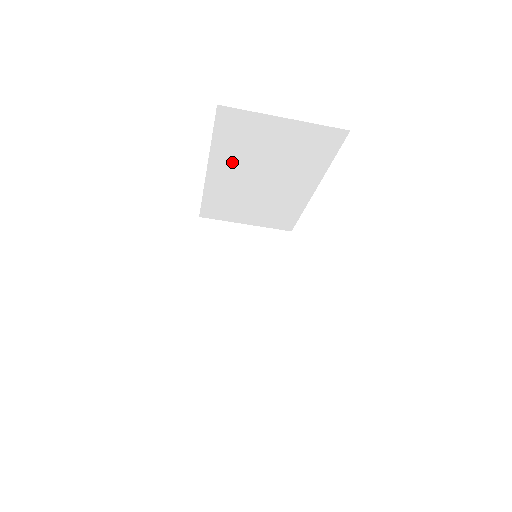
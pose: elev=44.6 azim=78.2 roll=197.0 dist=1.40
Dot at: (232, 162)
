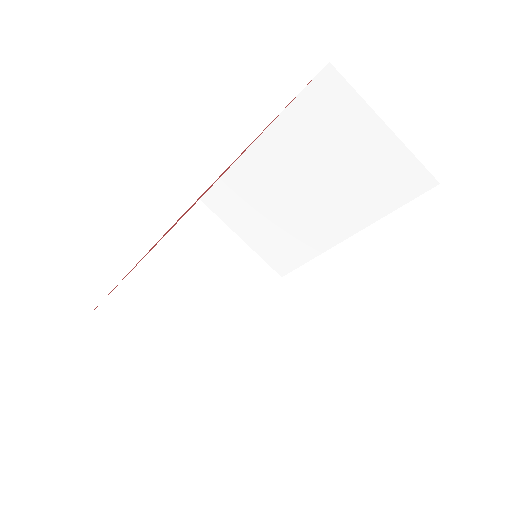
Dot at: (288, 148)
